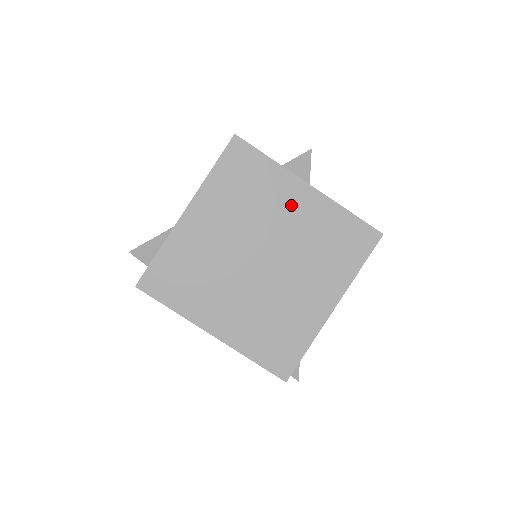
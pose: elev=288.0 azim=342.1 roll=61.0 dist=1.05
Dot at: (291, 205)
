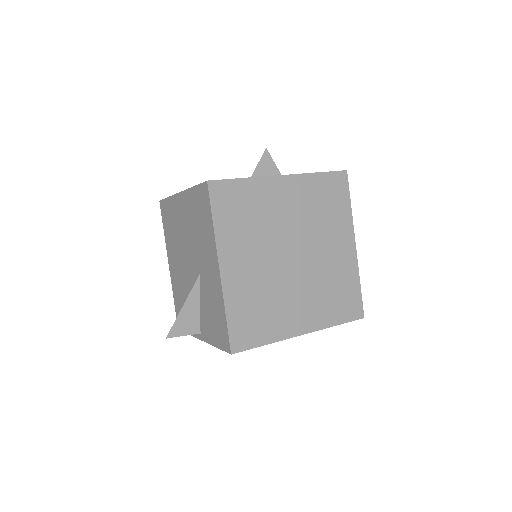
Dot at: (282, 200)
